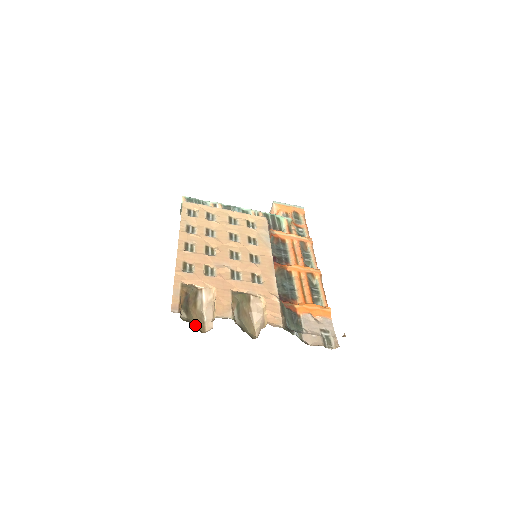
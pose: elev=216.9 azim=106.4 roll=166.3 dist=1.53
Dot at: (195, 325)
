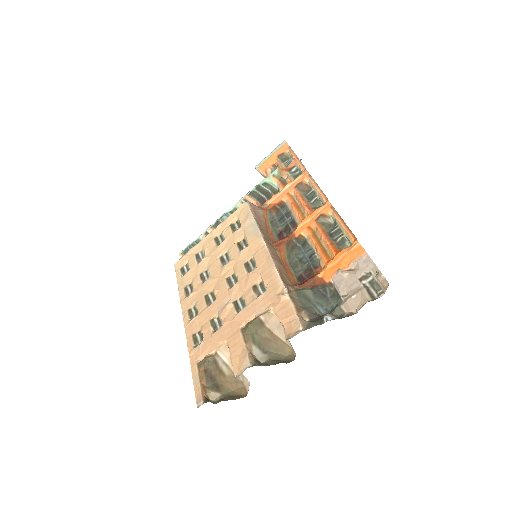
Dot at: (234, 394)
